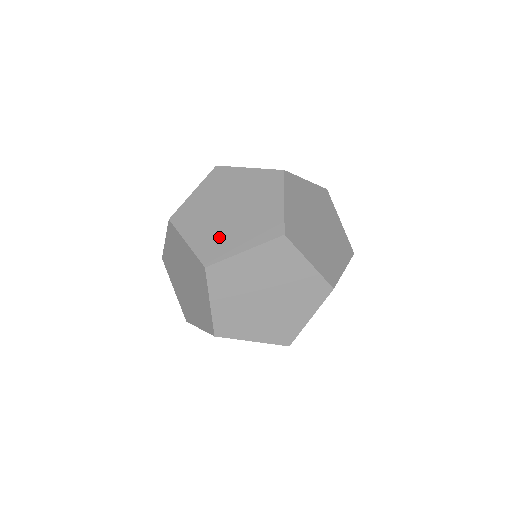
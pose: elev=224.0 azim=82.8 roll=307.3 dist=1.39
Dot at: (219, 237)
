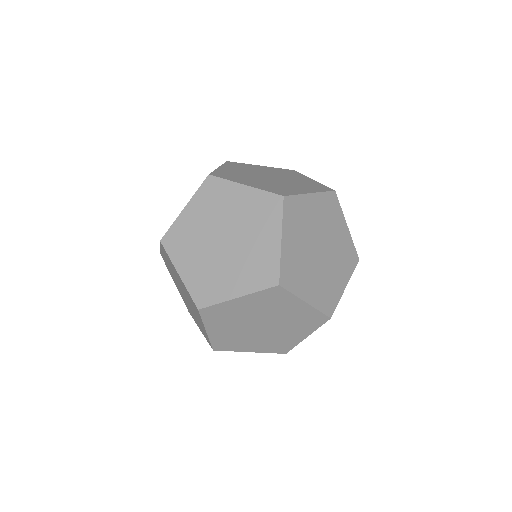
Dot at: (237, 339)
